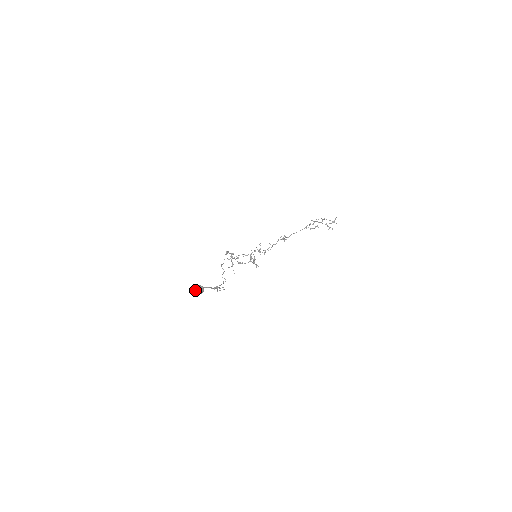
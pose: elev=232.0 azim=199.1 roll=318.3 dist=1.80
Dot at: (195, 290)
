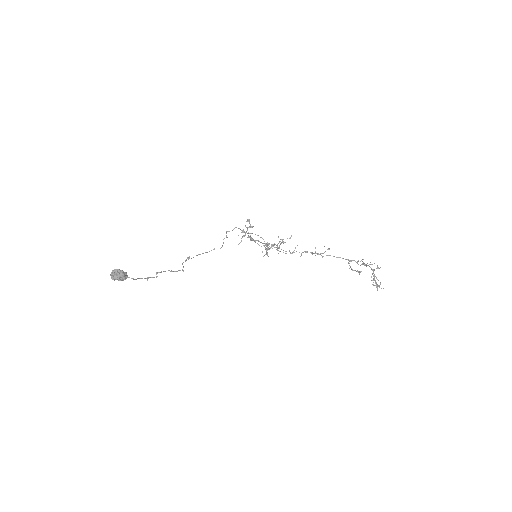
Dot at: (112, 276)
